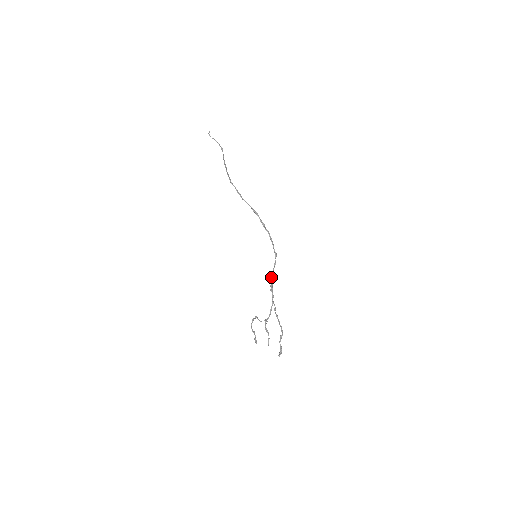
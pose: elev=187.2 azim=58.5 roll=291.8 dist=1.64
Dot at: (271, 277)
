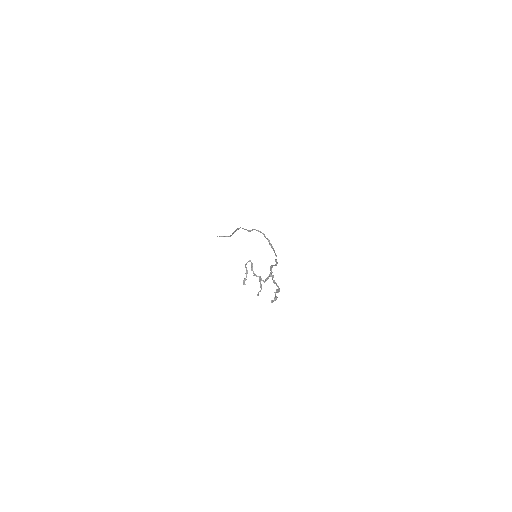
Dot at: occluded
